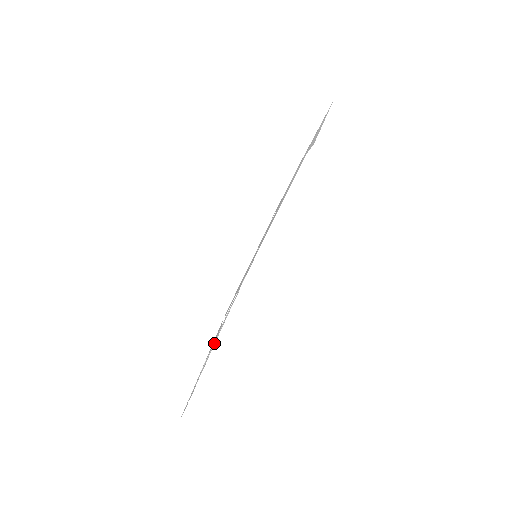
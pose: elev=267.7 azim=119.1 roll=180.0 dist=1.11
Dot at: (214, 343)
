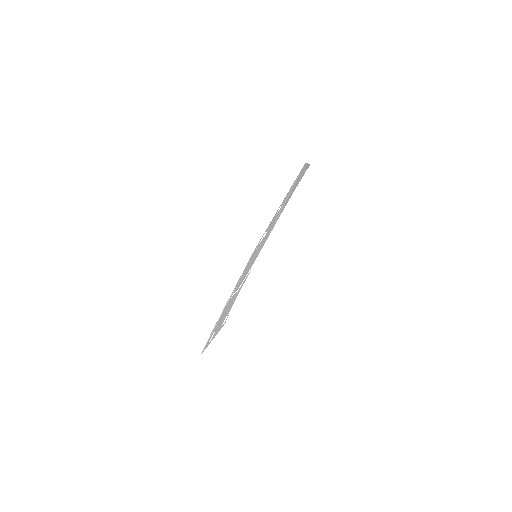
Dot at: (220, 317)
